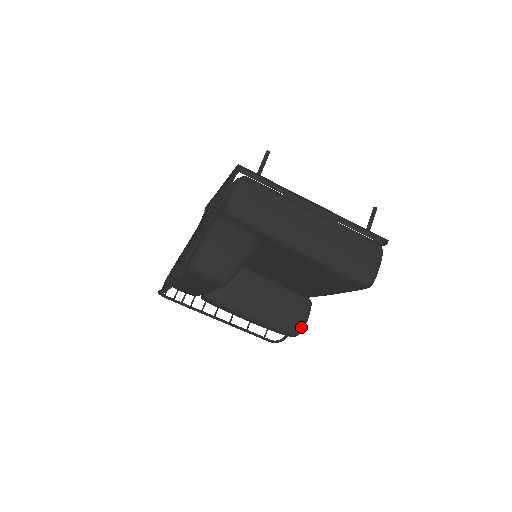
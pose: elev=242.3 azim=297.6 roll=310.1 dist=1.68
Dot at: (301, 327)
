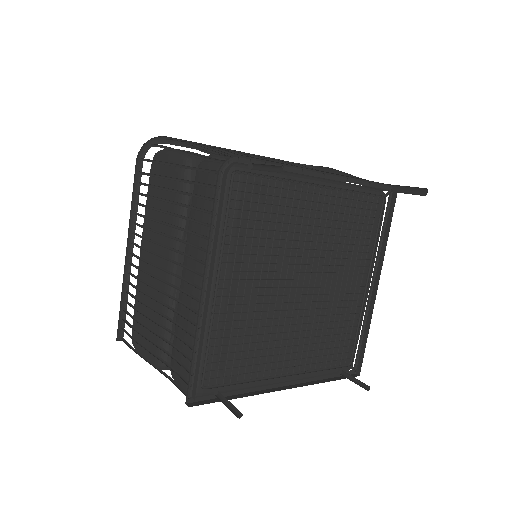
Dot at: occluded
